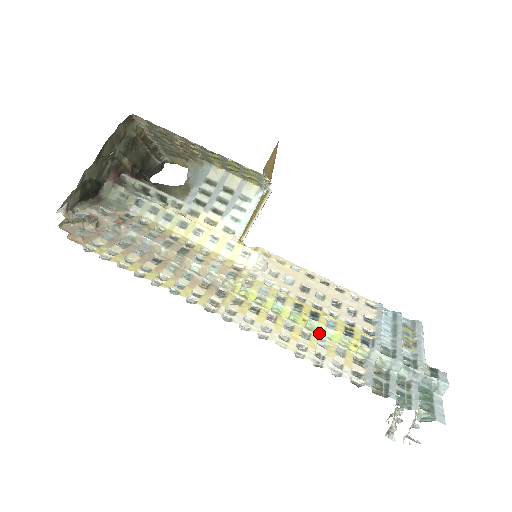
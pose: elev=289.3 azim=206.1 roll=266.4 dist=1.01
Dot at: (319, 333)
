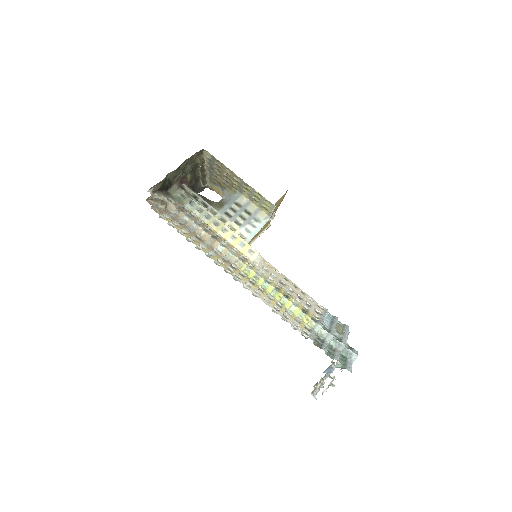
Dot at: (287, 307)
